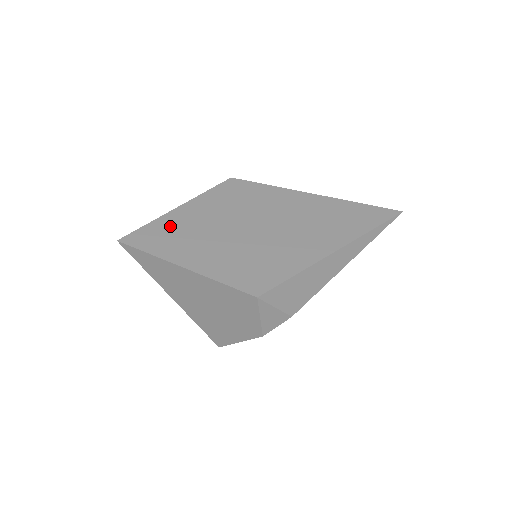
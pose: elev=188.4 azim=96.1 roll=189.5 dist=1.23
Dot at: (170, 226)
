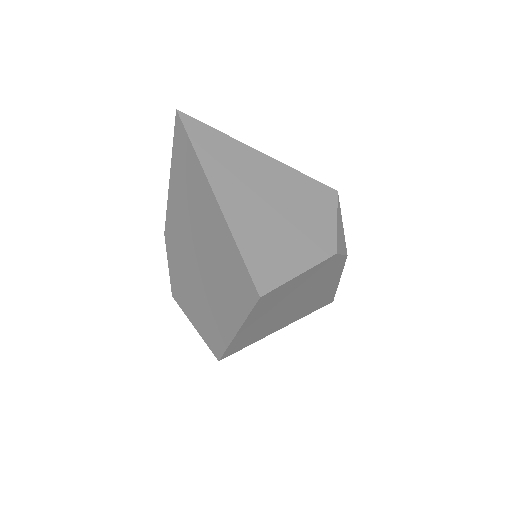
Dot at: occluded
